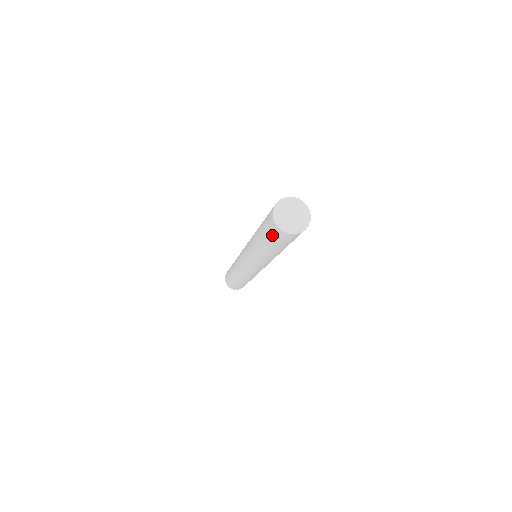
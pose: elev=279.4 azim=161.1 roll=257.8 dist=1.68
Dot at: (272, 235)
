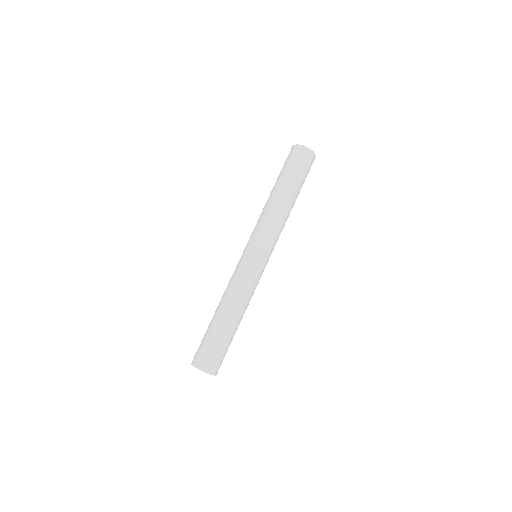
Dot at: occluded
